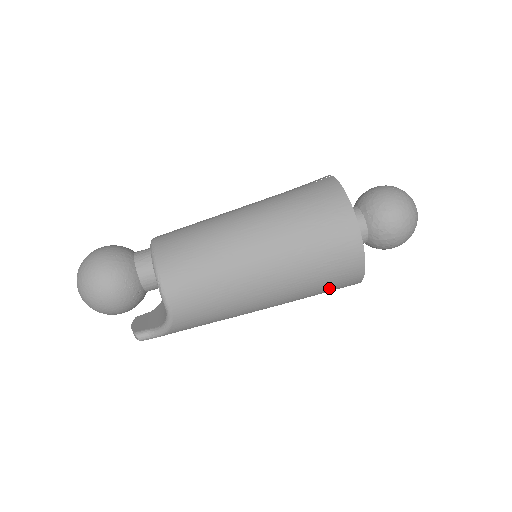
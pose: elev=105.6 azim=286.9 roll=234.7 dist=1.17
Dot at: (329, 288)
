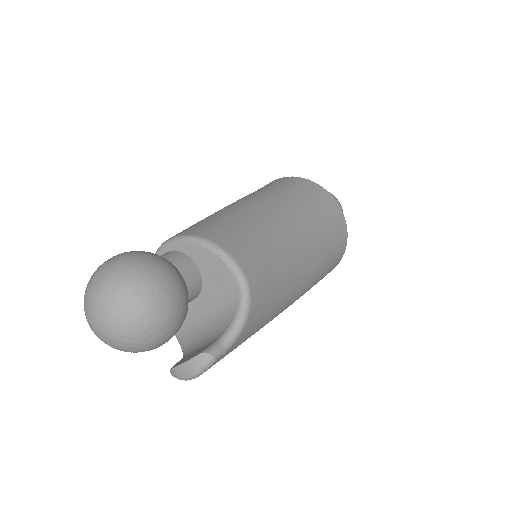
Dot at: (332, 257)
